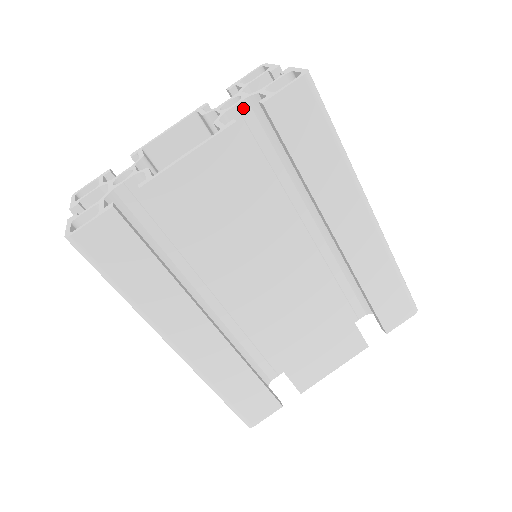
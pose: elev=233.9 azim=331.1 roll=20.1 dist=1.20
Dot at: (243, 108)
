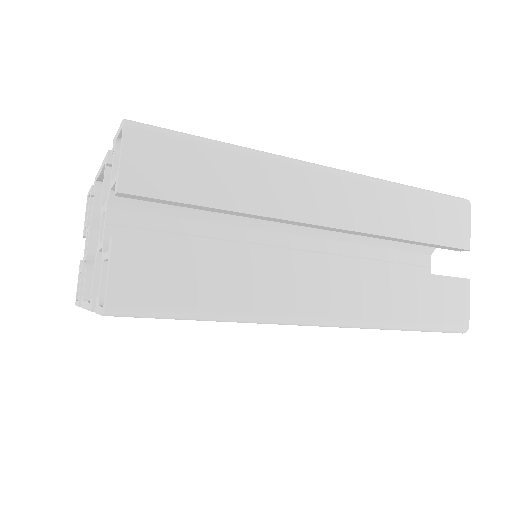
Dot at: occluded
